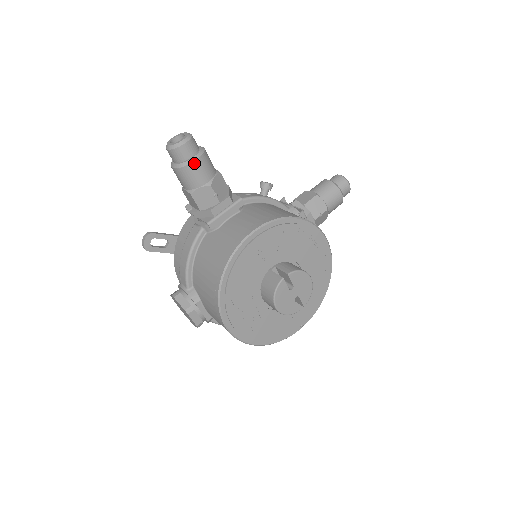
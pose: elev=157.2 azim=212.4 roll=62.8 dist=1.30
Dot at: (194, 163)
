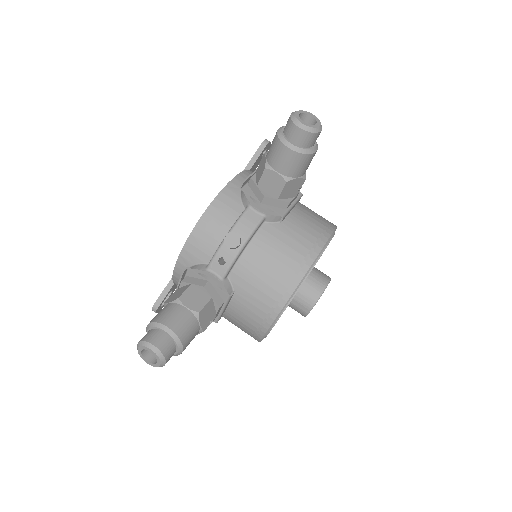
Dot at: occluded
